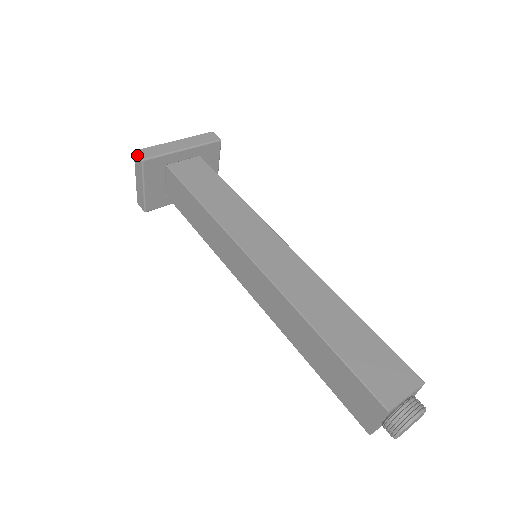
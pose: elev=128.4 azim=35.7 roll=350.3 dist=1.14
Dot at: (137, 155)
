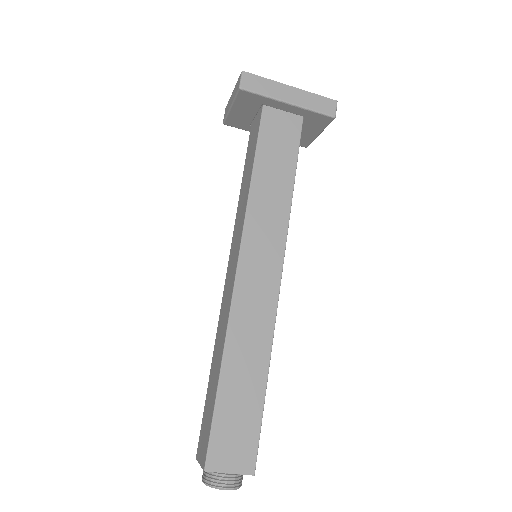
Dot at: (241, 78)
